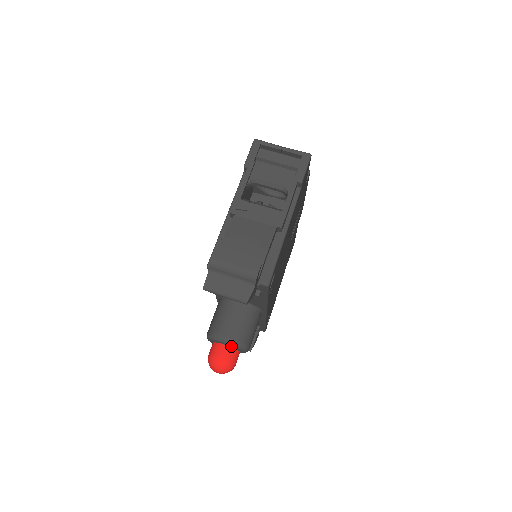
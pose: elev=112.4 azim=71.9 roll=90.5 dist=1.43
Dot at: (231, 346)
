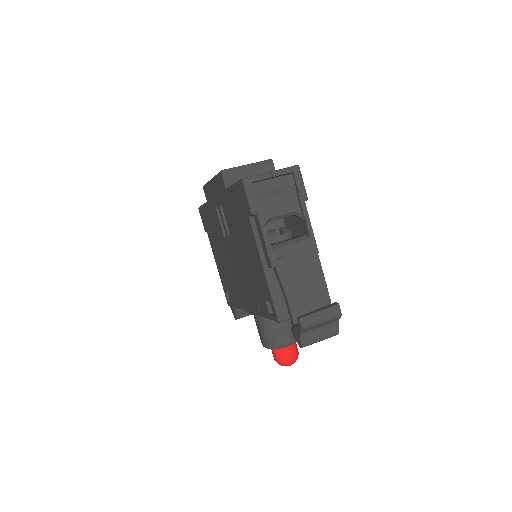
Dot at: (292, 344)
